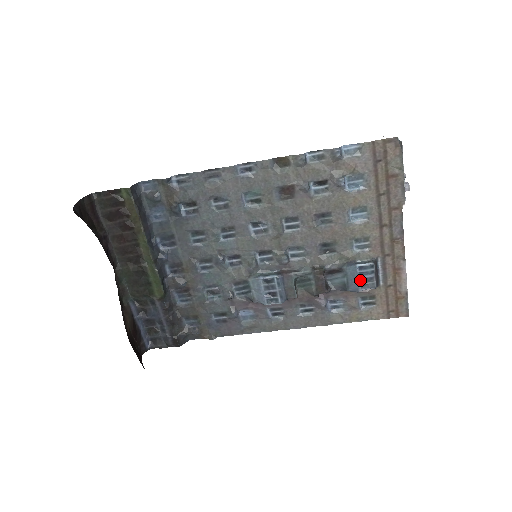
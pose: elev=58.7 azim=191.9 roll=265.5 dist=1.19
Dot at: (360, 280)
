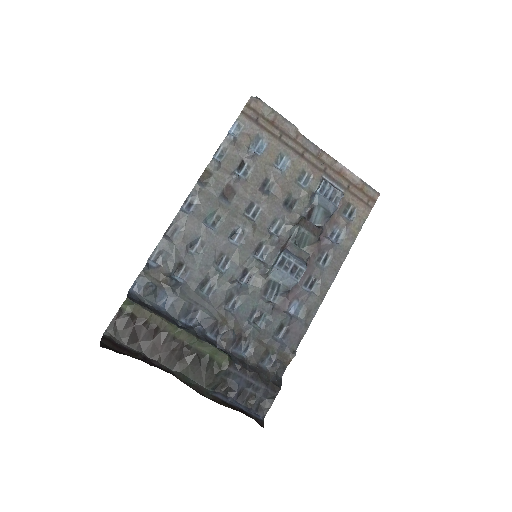
Dot at: (330, 200)
